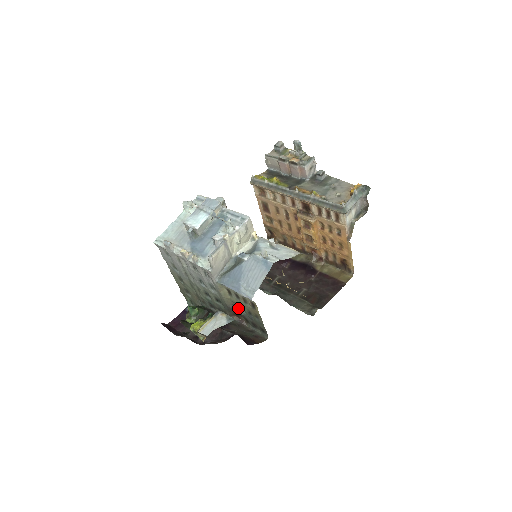
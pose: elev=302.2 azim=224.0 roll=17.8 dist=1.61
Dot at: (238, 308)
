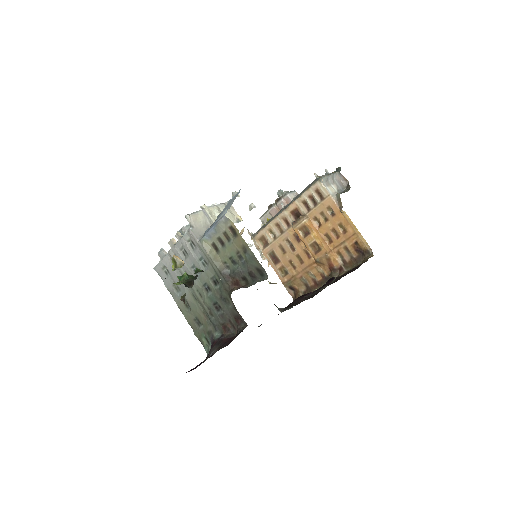
Dot at: (231, 267)
